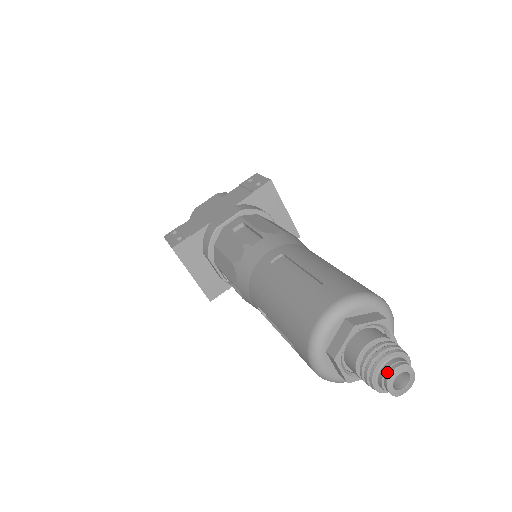
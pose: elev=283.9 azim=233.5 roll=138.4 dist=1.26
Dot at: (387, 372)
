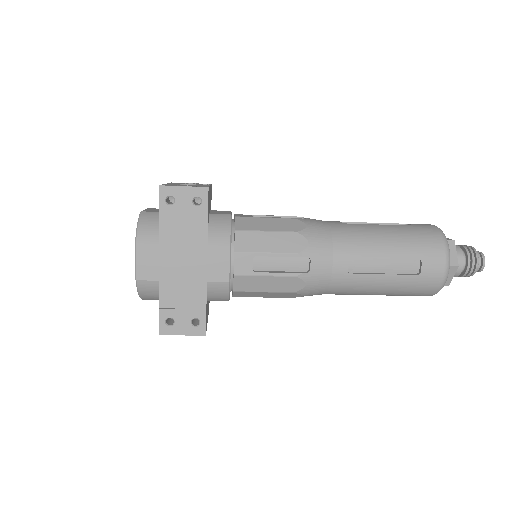
Dot at: (482, 269)
